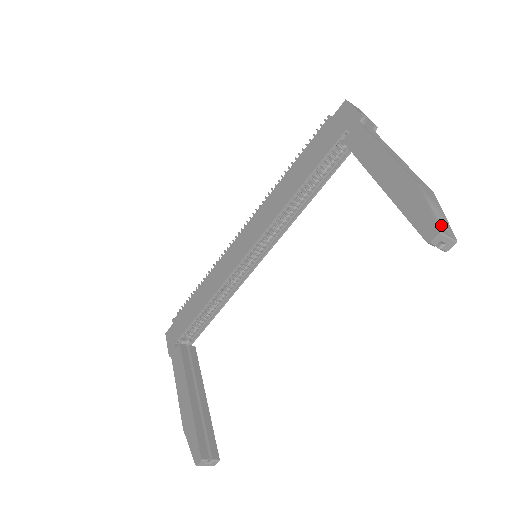
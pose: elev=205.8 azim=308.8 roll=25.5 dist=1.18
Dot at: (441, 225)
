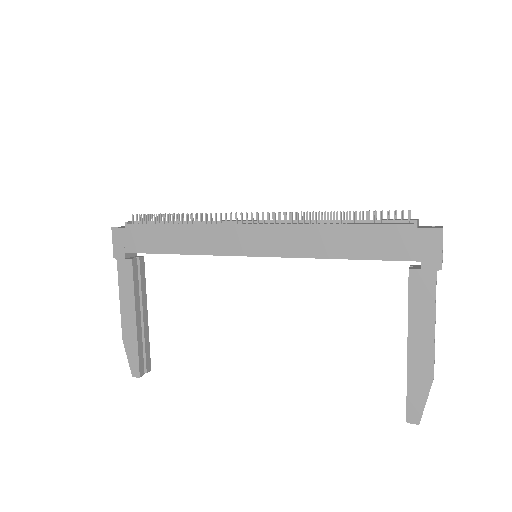
Dot at: occluded
